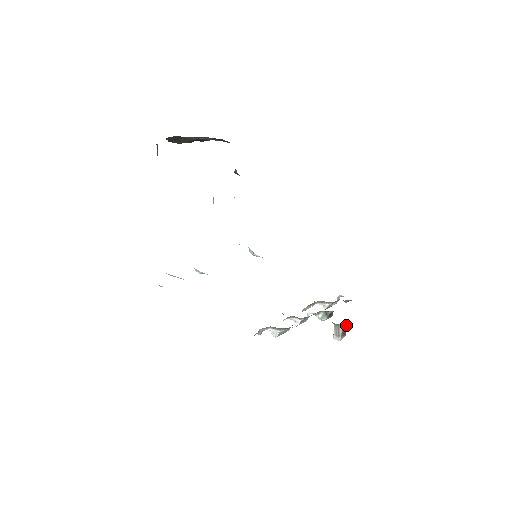
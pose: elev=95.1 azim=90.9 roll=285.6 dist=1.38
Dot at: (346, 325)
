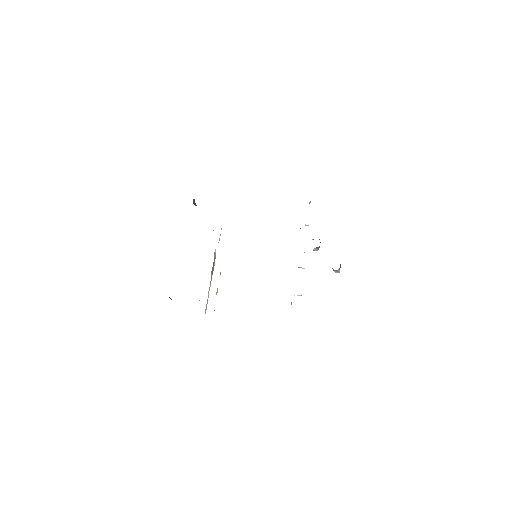
Dot at: occluded
